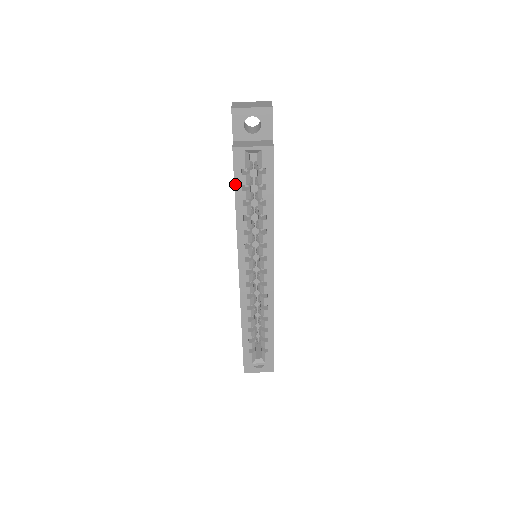
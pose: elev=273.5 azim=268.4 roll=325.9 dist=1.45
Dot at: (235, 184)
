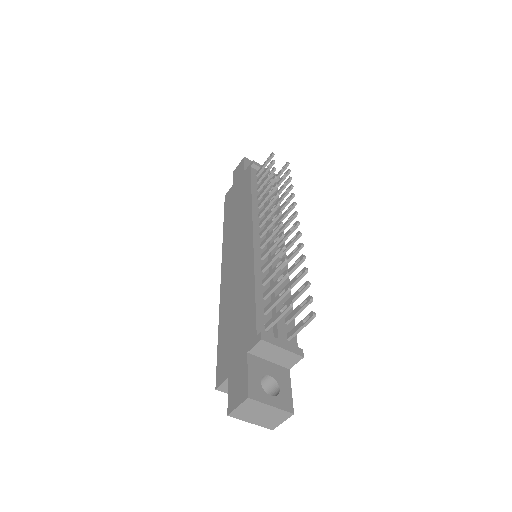
Dot at: (218, 352)
